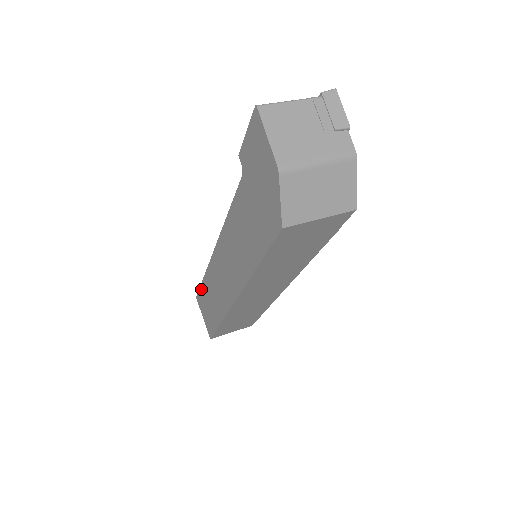
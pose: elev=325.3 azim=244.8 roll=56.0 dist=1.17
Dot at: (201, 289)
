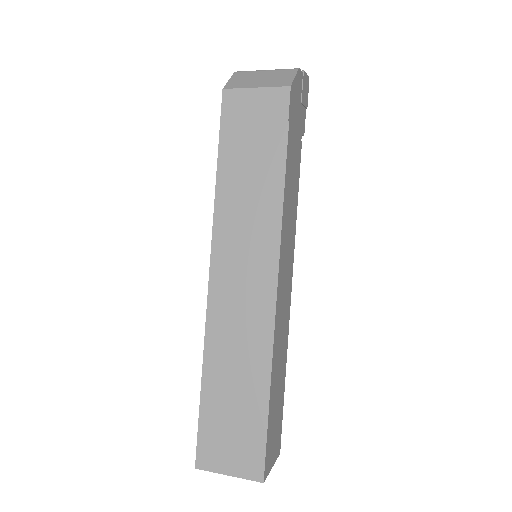
Dot at: occluded
